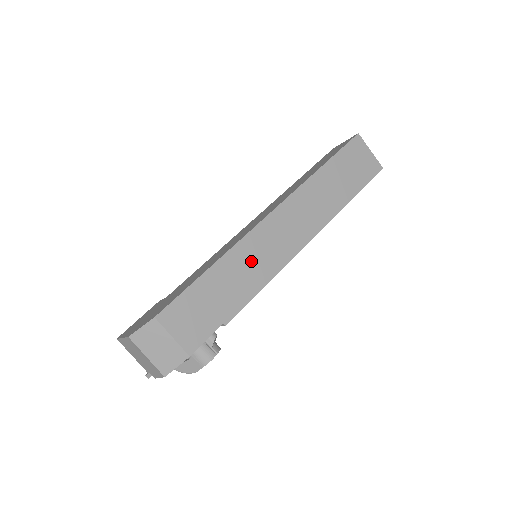
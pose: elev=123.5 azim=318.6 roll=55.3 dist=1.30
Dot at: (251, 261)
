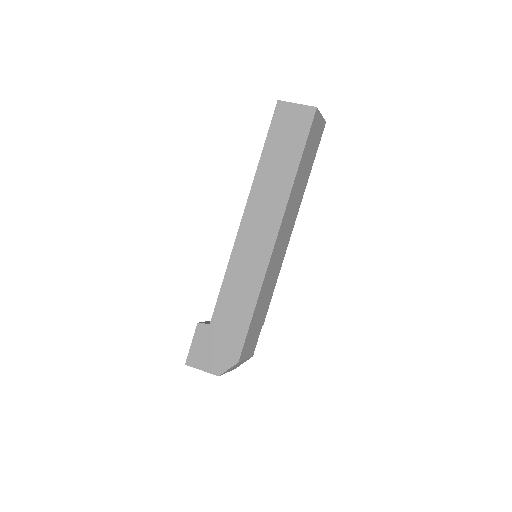
Dot at: (270, 279)
